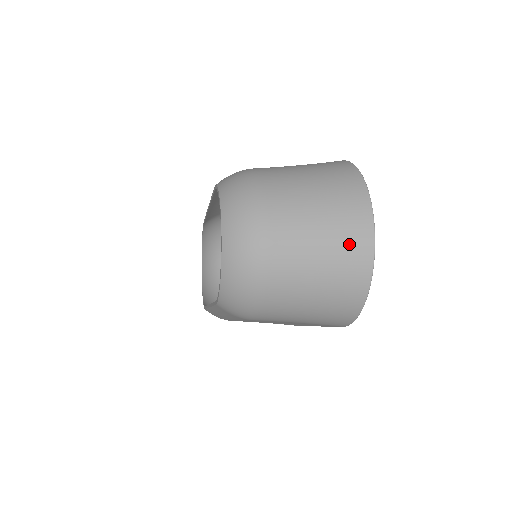
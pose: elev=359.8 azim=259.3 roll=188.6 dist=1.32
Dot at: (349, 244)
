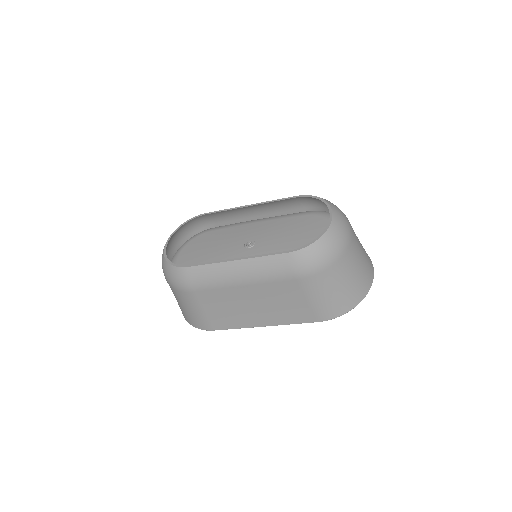
Dot at: (368, 270)
